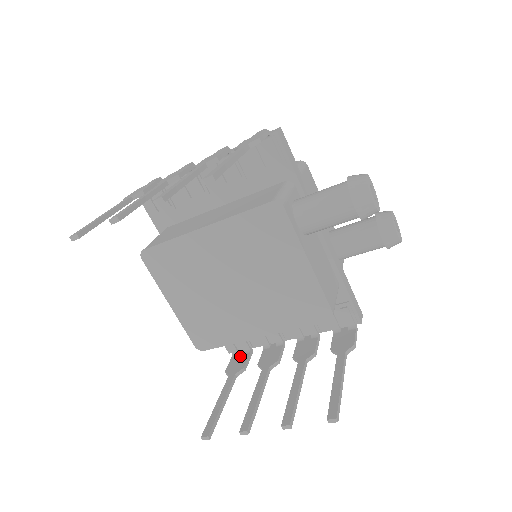
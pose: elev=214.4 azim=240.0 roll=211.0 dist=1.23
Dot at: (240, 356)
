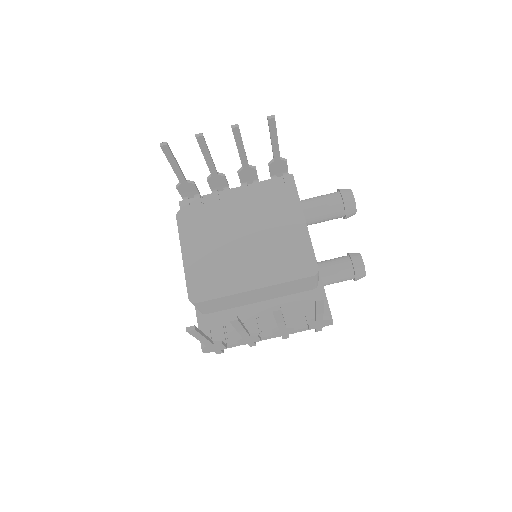
Dot at: occluded
